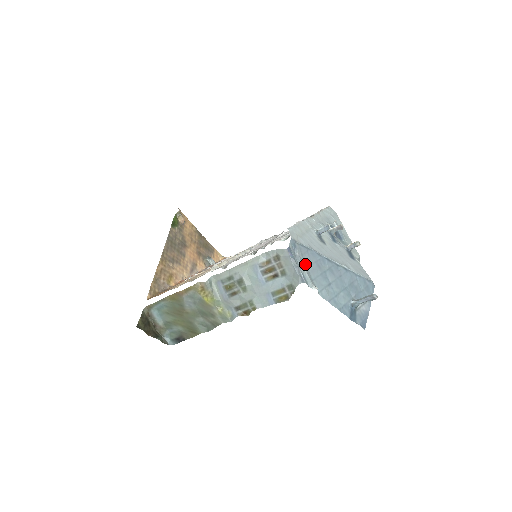
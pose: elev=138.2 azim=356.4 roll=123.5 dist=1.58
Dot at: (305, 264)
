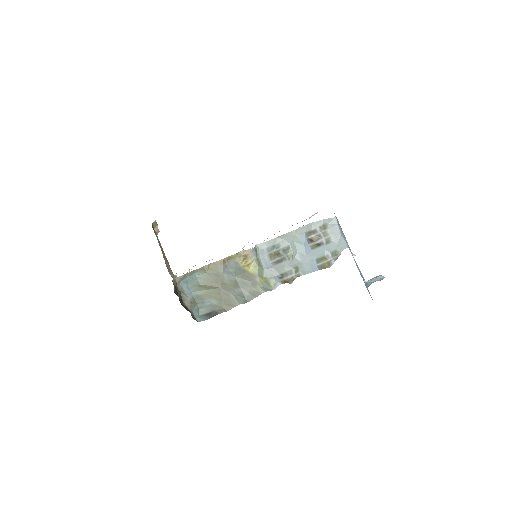
Dot at: occluded
